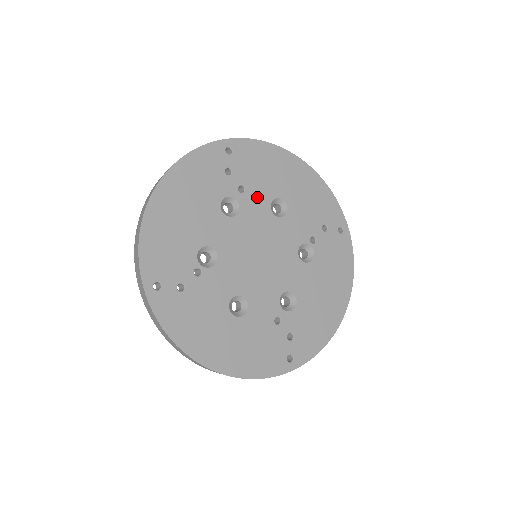
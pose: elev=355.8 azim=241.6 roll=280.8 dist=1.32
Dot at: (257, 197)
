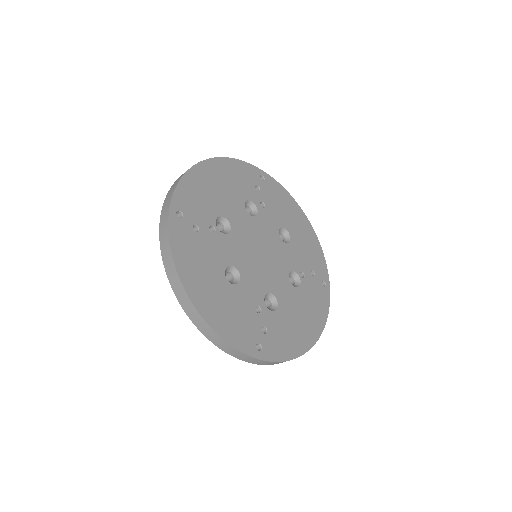
Dot at: (271, 217)
